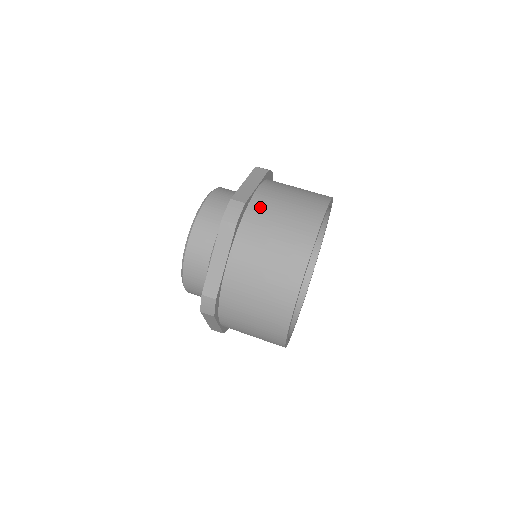
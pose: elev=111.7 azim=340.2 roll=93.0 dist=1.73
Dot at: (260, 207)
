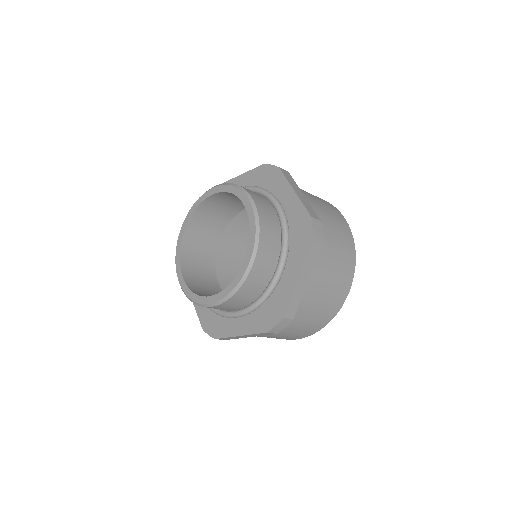
Dot at: occluded
